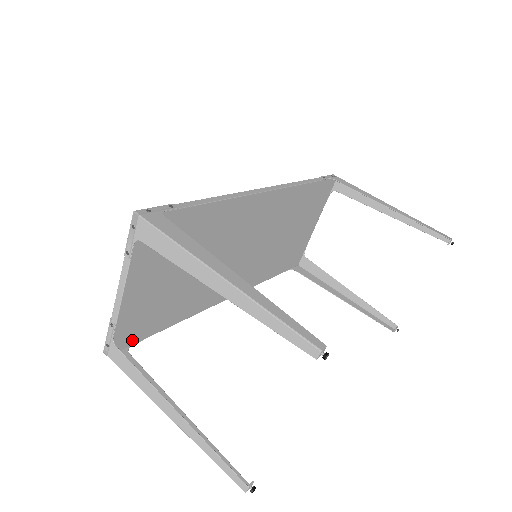
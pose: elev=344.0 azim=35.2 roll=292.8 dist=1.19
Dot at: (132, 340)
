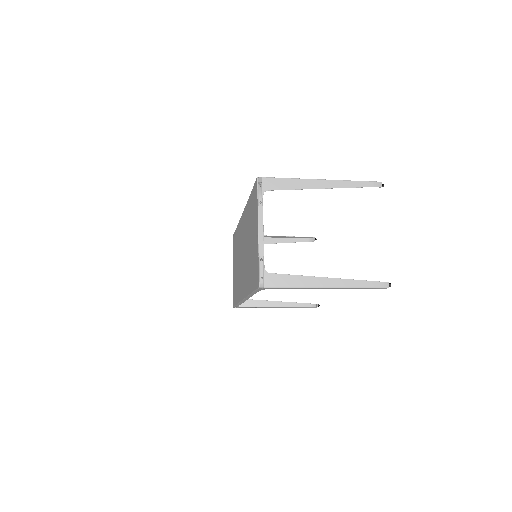
Dot at: occluded
